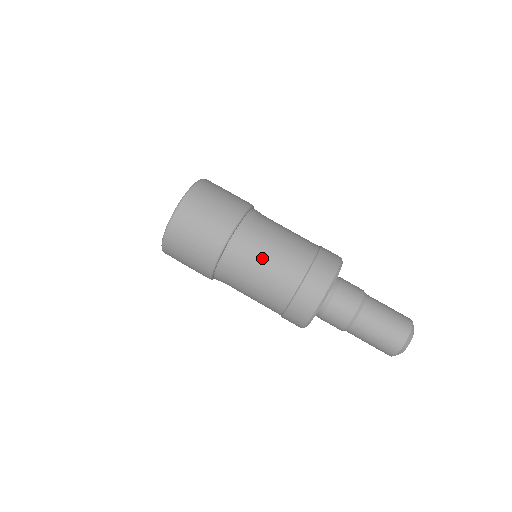
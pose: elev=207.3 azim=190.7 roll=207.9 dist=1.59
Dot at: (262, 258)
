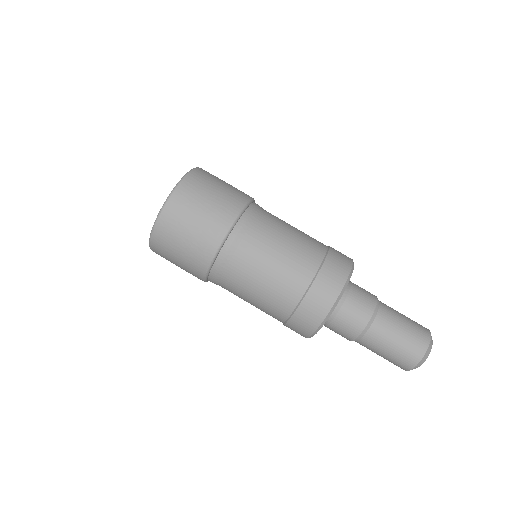
Dot at: (251, 282)
